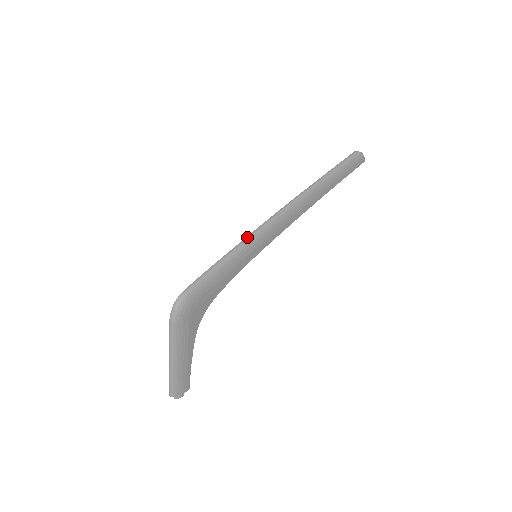
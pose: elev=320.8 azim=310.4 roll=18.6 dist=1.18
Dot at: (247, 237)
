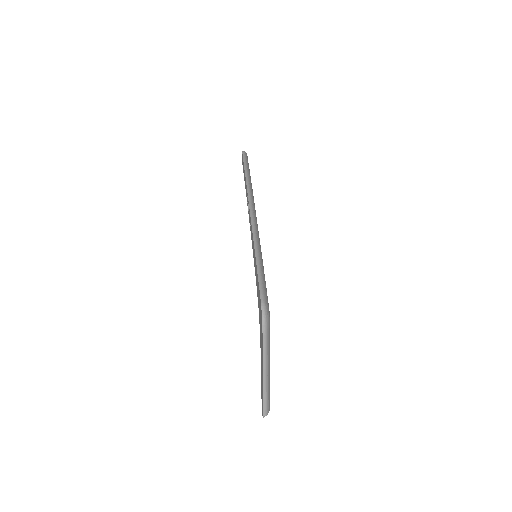
Dot at: (254, 239)
